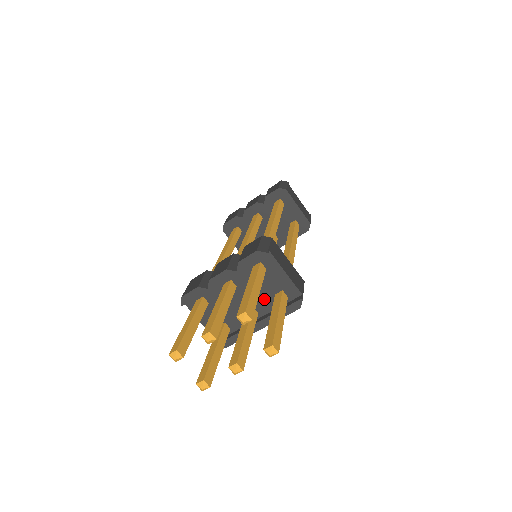
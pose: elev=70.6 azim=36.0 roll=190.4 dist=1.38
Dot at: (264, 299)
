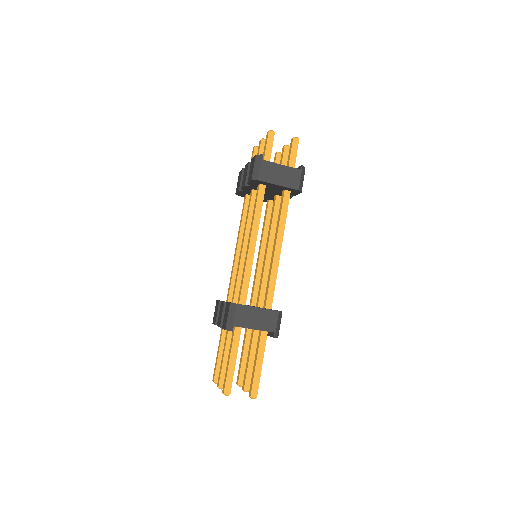
Dot at: occluded
